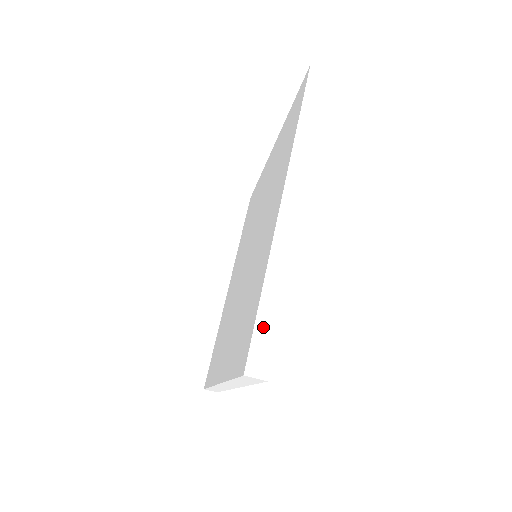
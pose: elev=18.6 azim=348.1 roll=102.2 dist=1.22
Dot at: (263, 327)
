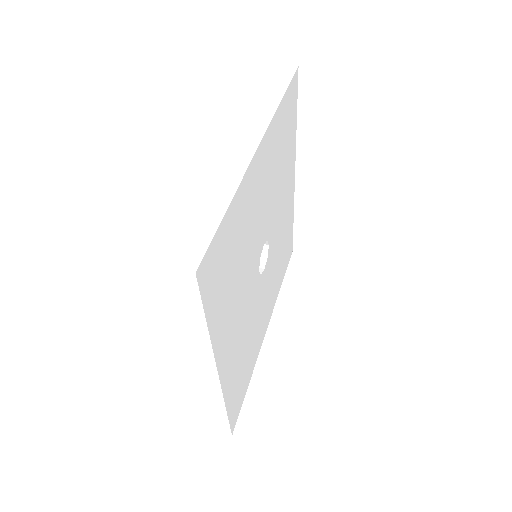
Dot at: (200, 230)
